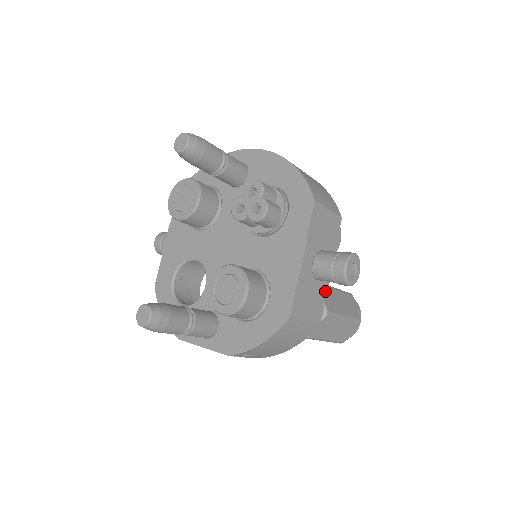
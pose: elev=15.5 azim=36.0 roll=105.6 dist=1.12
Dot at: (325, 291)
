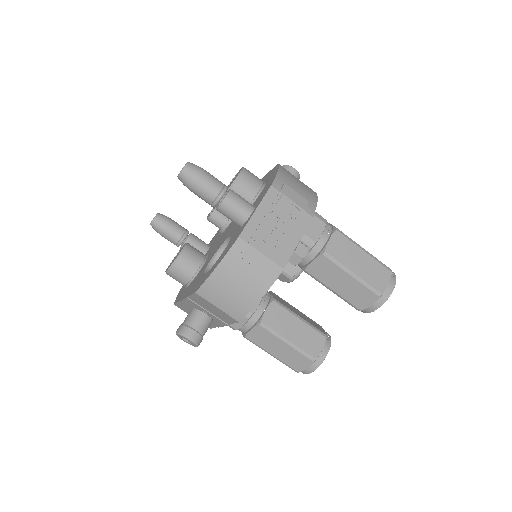
Dot at: occluded
